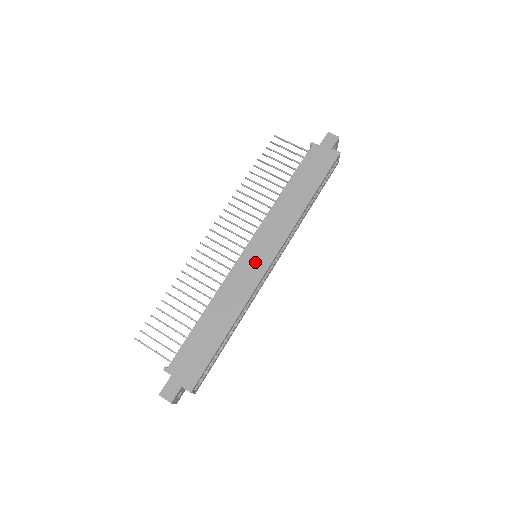
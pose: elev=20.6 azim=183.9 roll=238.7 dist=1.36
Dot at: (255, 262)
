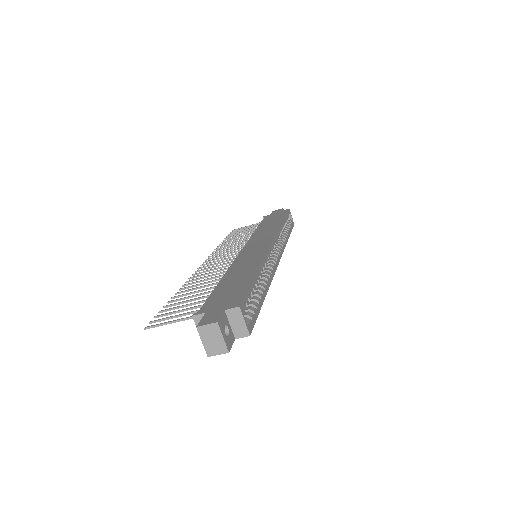
Dot at: (256, 248)
